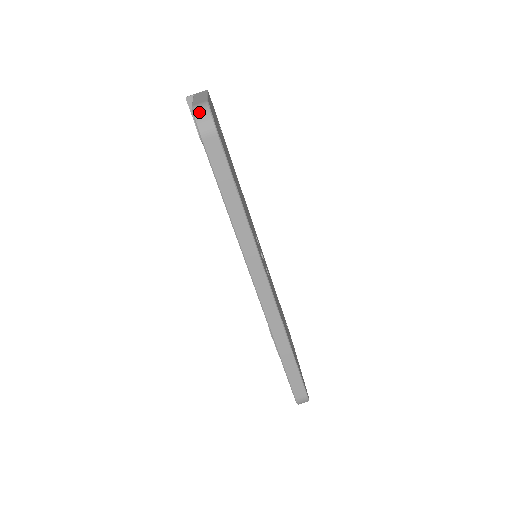
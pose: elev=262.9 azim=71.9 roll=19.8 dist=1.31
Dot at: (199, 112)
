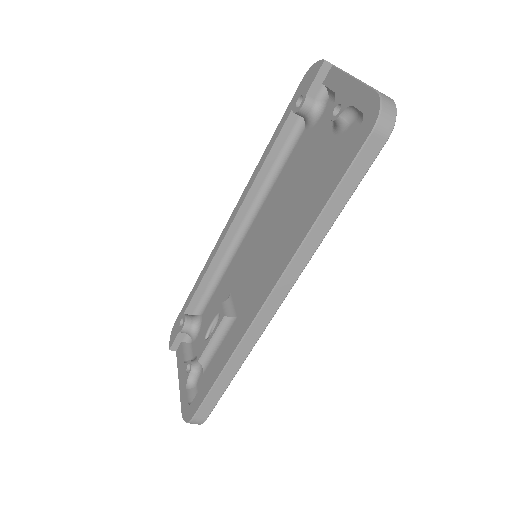
Dot at: (387, 105)
